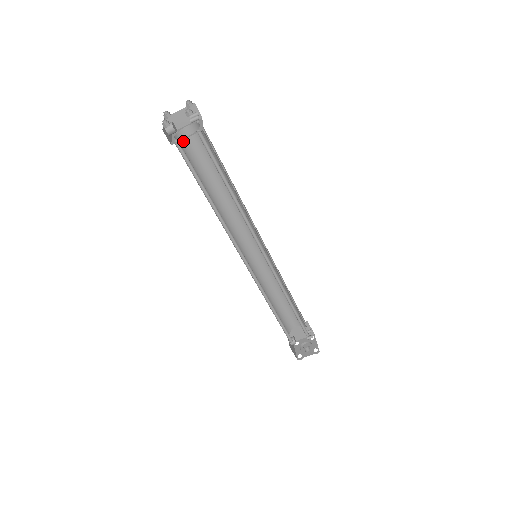
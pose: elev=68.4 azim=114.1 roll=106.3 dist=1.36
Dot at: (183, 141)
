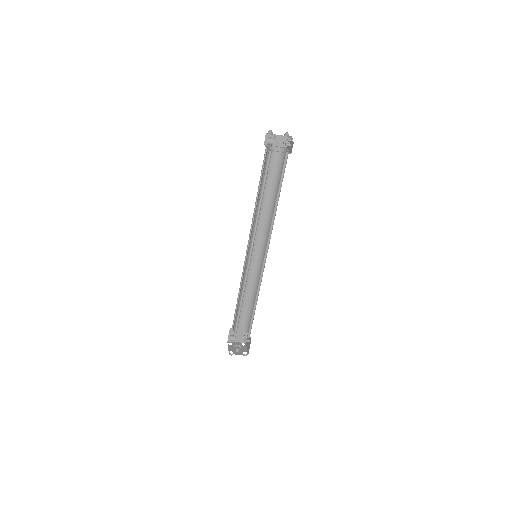
Dot at: (267, 153)
